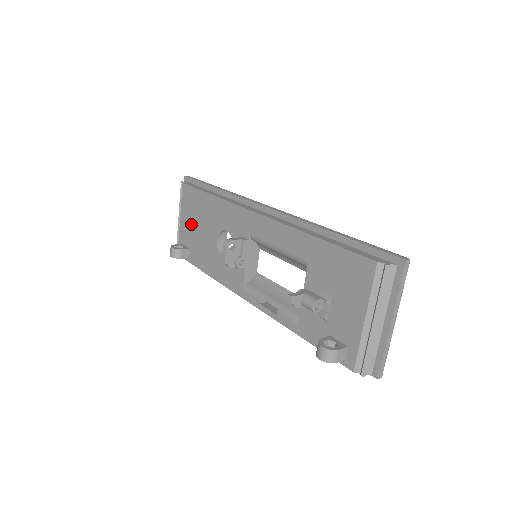
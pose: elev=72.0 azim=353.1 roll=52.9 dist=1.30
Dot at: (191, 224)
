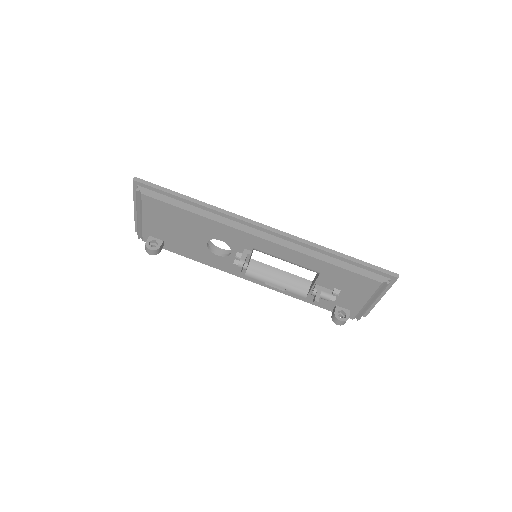
Dot at: (163, 226)
